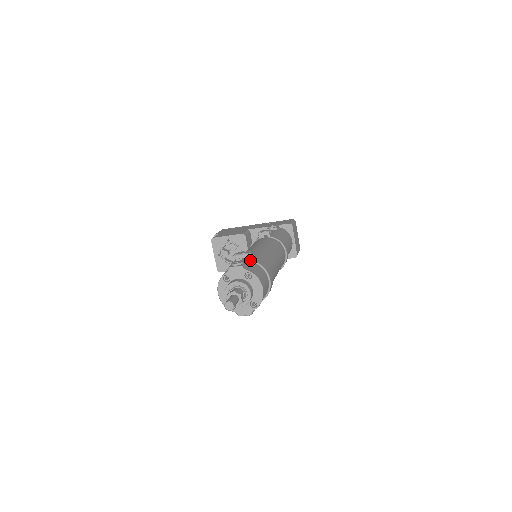
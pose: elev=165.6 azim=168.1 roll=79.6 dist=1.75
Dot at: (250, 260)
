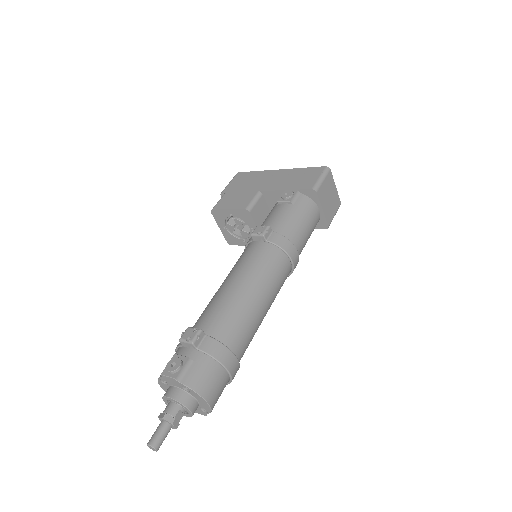
Dot at: (197, 349)
